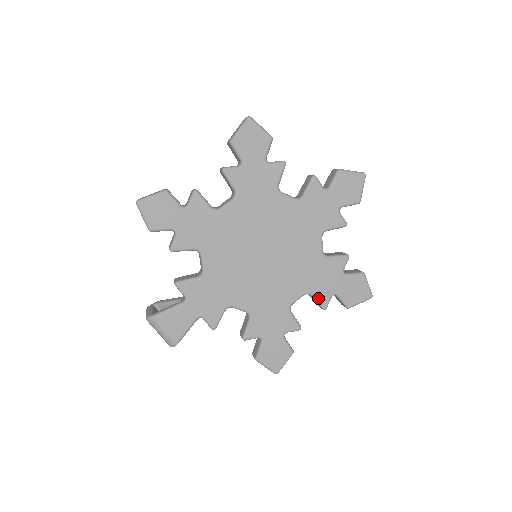
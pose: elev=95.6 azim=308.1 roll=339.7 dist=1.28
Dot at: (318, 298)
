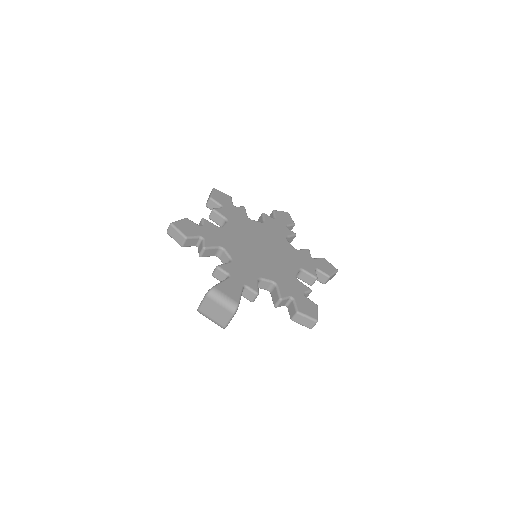
Dot at: (308, 271)
